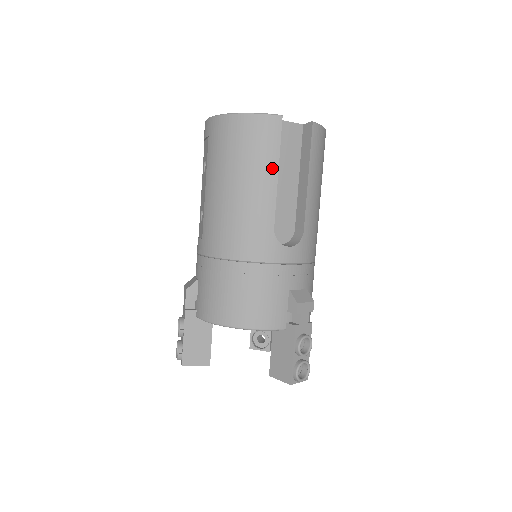
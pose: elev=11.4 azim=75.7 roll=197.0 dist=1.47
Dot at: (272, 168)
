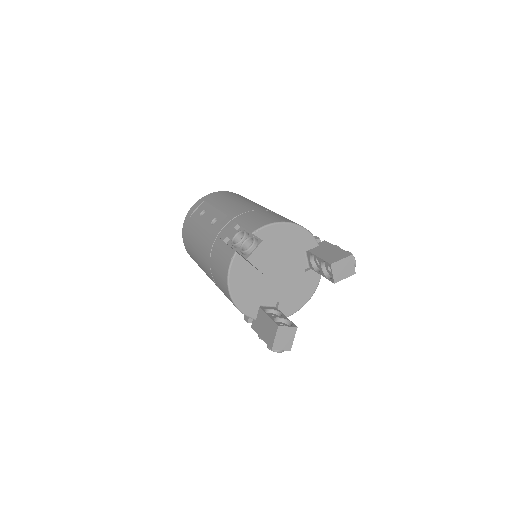
Dot at: occluded
